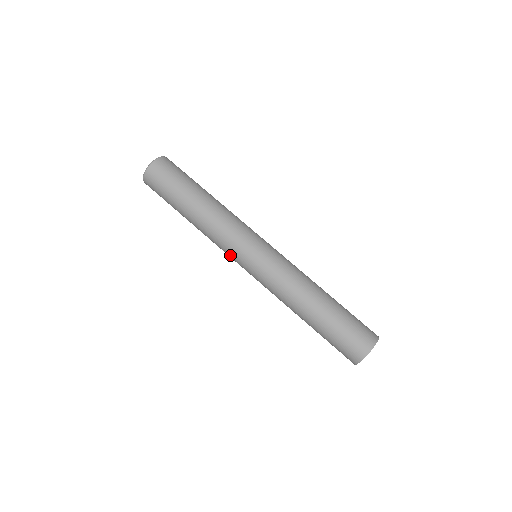
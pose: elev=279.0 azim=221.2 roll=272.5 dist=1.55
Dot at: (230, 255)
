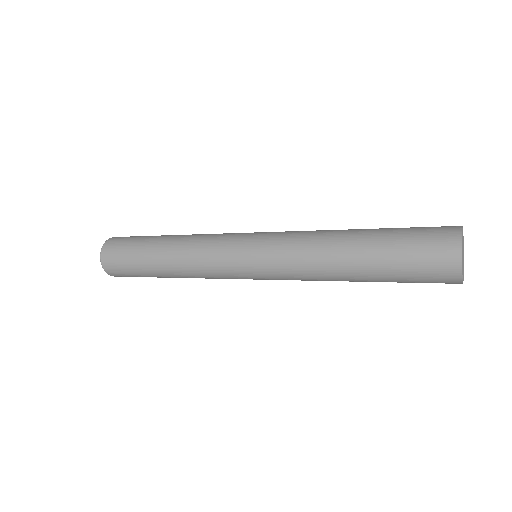
Dot at: occluded
